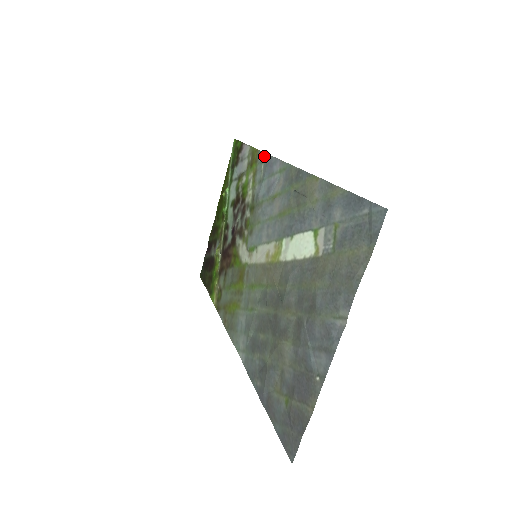
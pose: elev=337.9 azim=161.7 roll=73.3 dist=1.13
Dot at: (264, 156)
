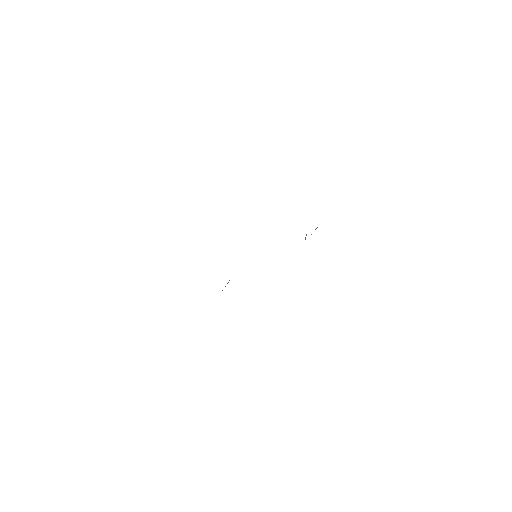
Dot at: occluded
